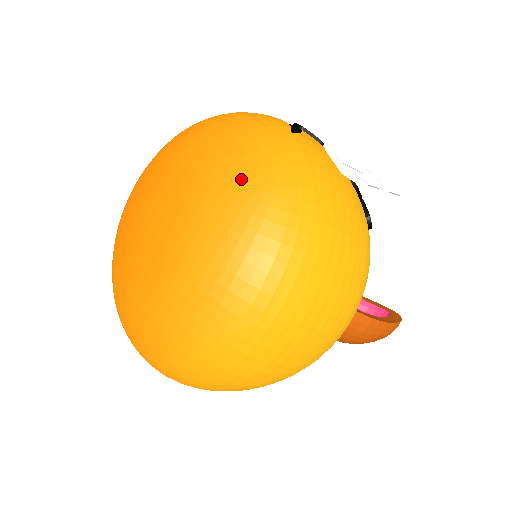
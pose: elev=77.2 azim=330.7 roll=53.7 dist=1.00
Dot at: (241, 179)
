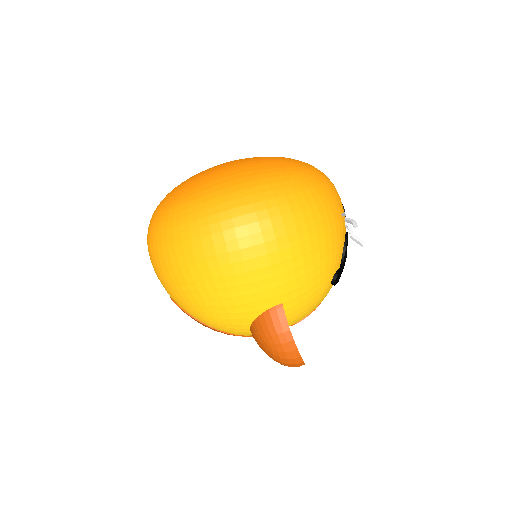
Dot at: (291, 164)
